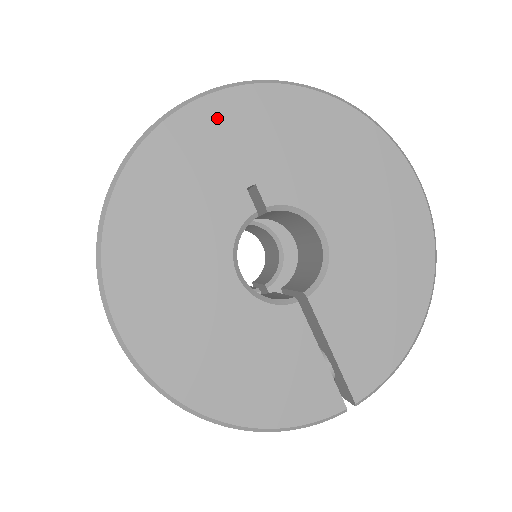
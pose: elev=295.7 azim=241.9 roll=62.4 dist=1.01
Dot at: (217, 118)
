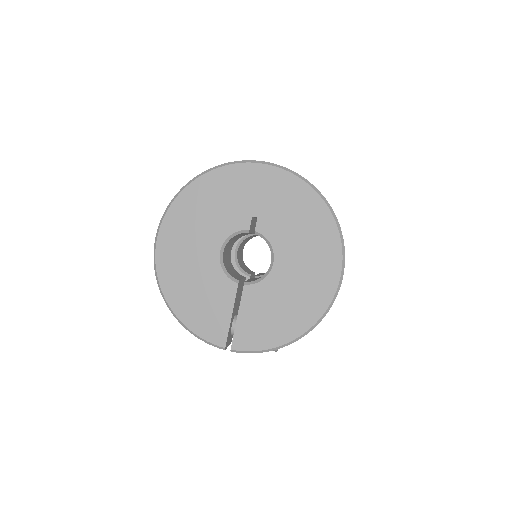
Dot at: (262, 177)
